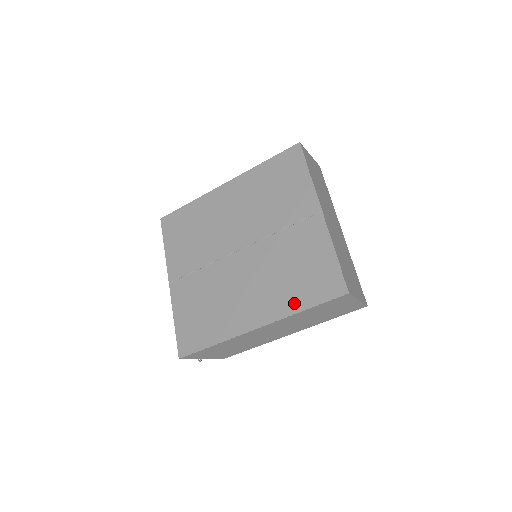
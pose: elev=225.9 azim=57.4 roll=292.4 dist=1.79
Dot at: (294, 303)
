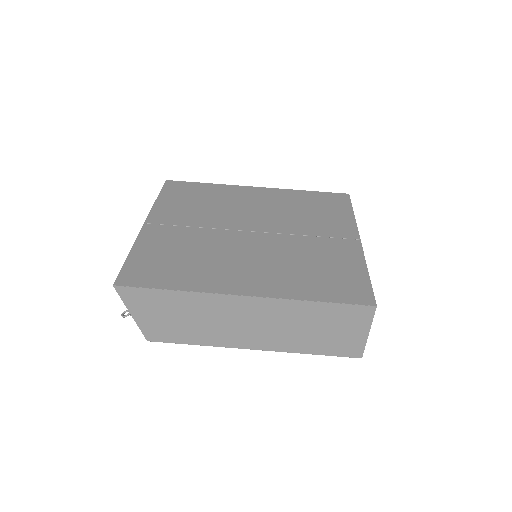
Dot at: (304, 291)
